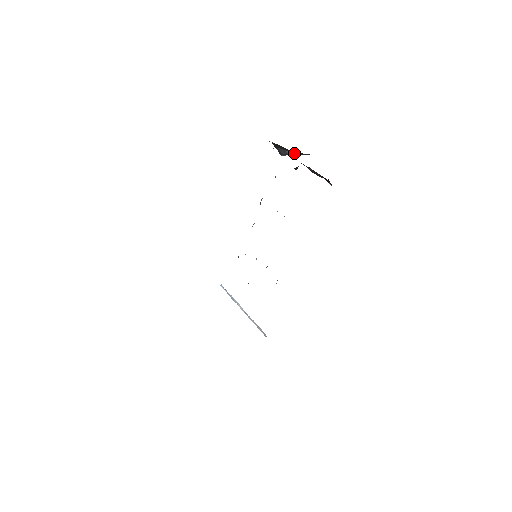
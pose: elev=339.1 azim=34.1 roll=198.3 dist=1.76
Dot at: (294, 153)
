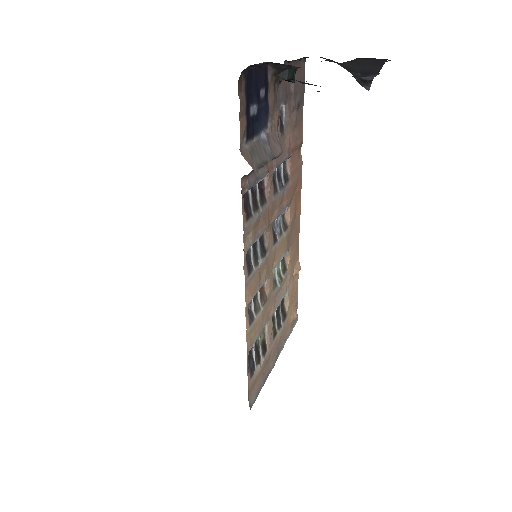
Dot at: (364, 73)
